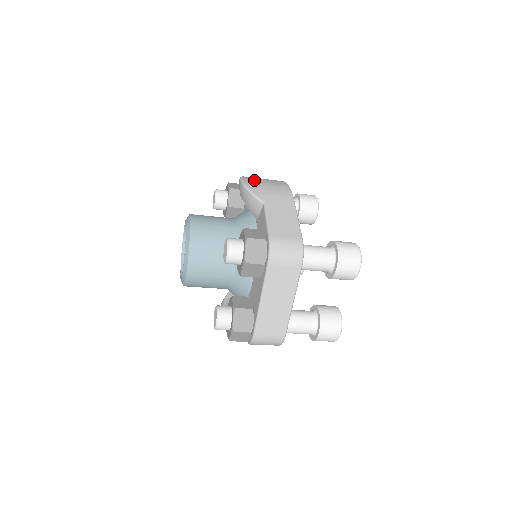
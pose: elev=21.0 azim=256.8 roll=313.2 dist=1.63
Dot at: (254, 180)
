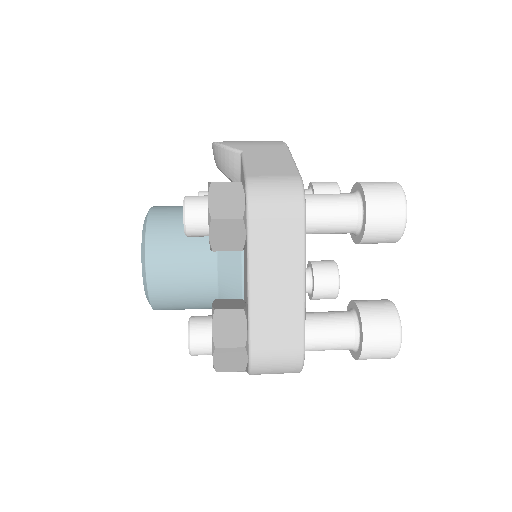
Dot at: occluded
